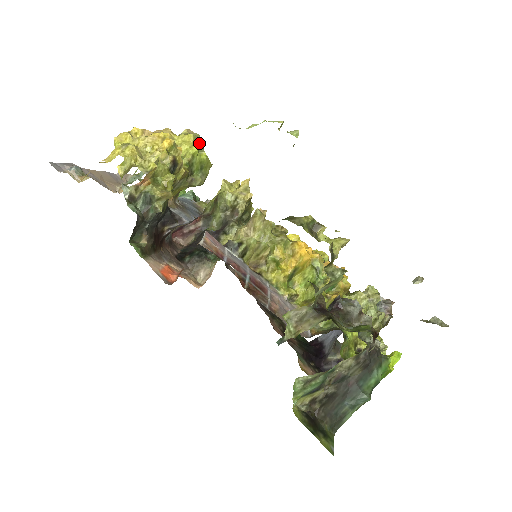
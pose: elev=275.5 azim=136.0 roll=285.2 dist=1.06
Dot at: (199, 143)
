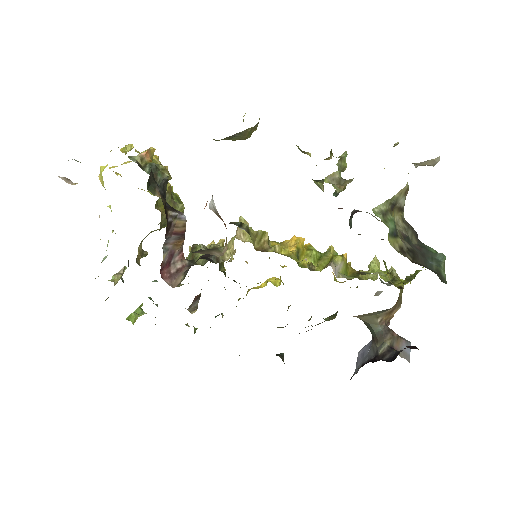
Dot at: occluded
